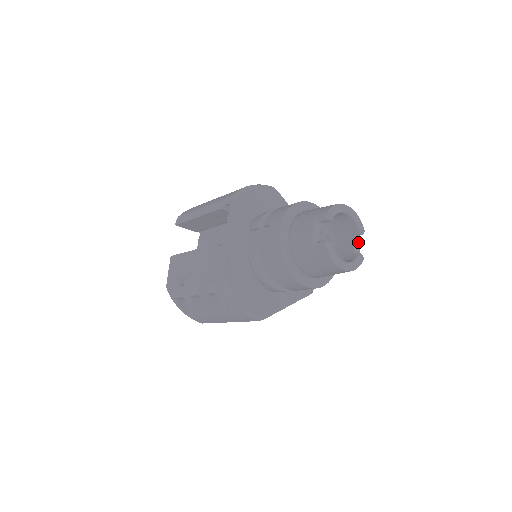
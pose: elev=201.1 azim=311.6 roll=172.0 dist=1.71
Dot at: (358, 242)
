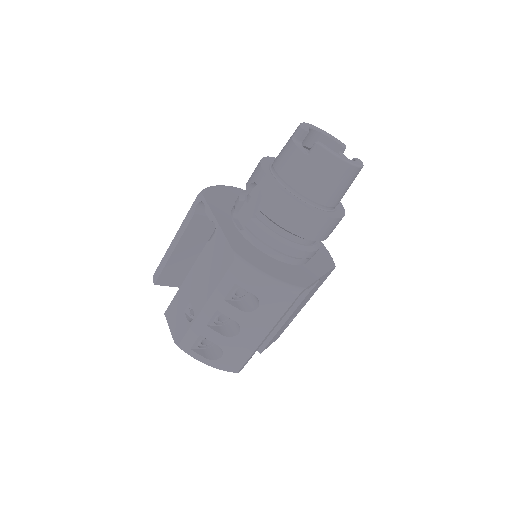
Dot at: occluded
